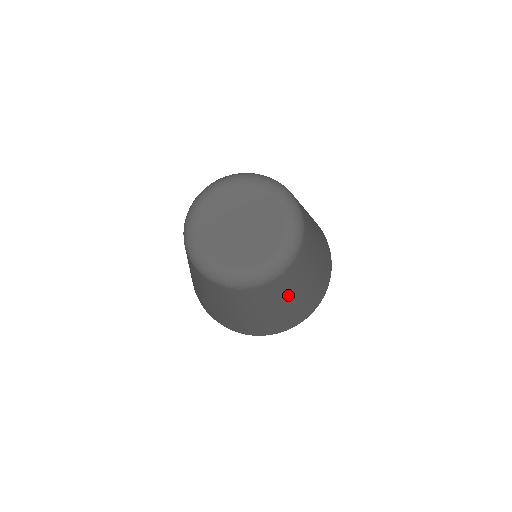
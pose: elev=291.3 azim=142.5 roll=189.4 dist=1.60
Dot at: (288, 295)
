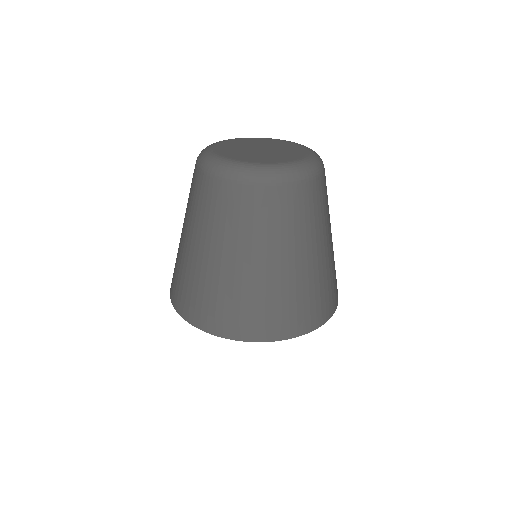
Dot at: (328, 223)
